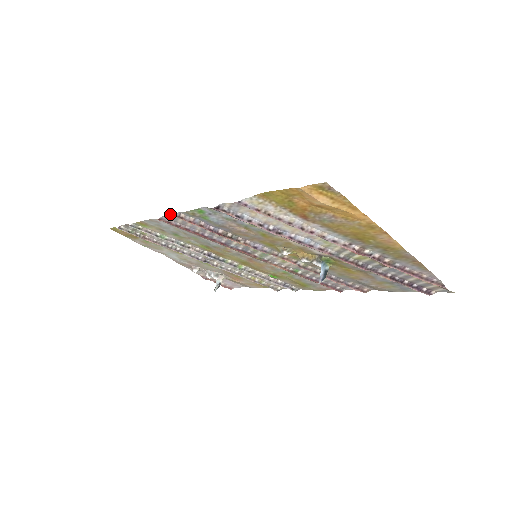
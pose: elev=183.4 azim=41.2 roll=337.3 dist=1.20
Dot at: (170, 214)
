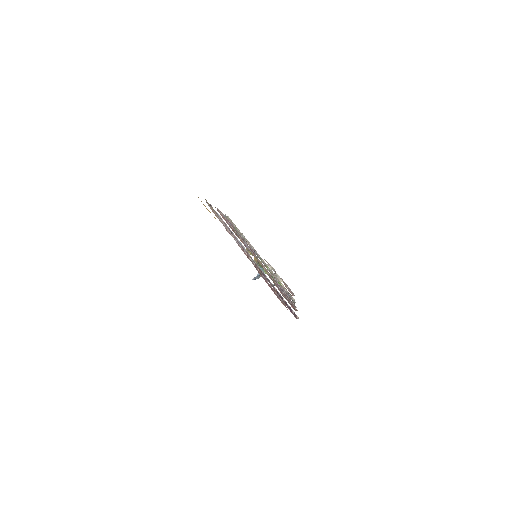
Dot at: occluded
